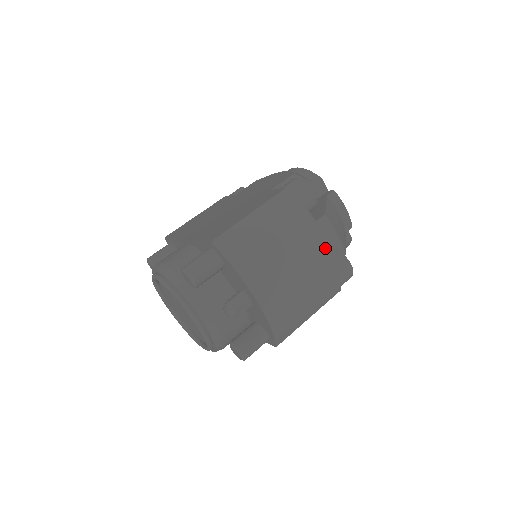
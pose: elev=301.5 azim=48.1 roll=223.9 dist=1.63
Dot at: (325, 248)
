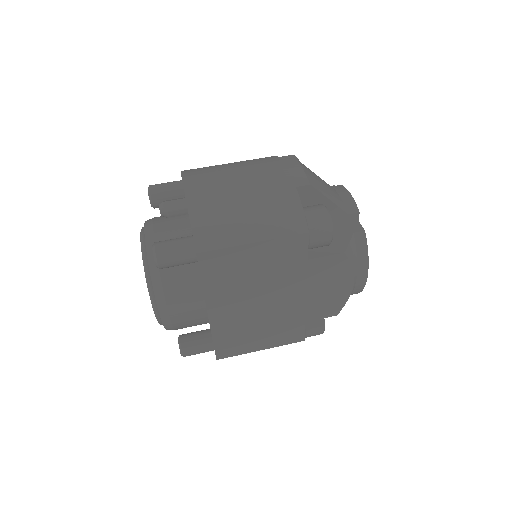
Dot at: (282, 172)
